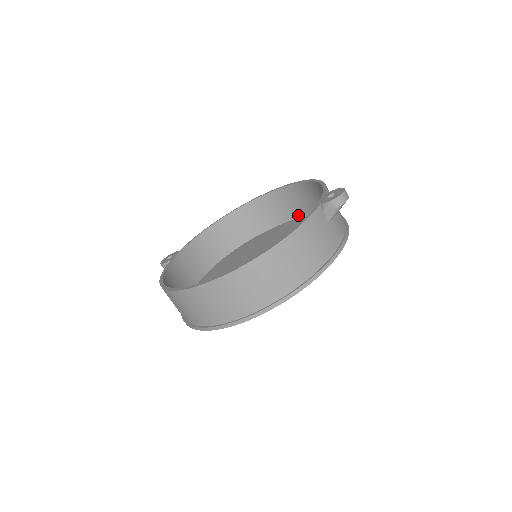
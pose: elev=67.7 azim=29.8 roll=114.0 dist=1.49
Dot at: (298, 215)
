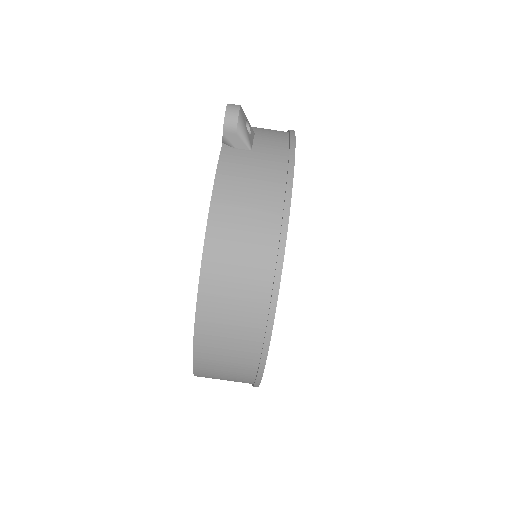
Dot at: occluded
